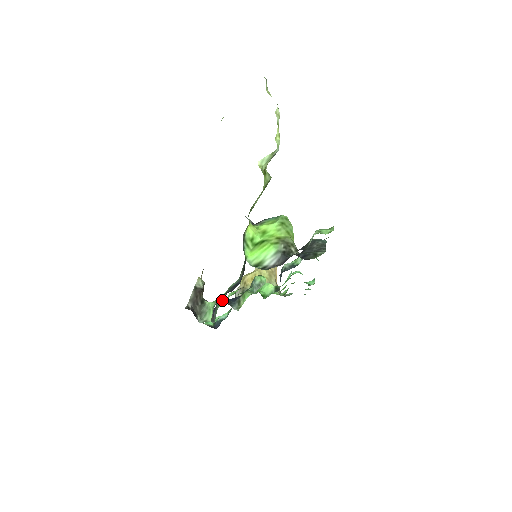
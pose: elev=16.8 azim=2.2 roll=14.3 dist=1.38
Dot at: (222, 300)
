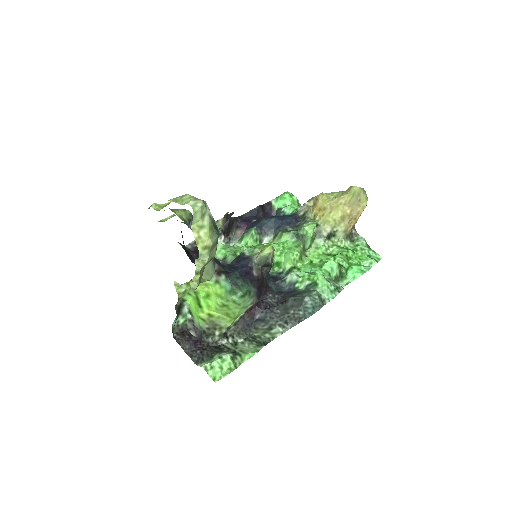
Dot at: (221, 257)
